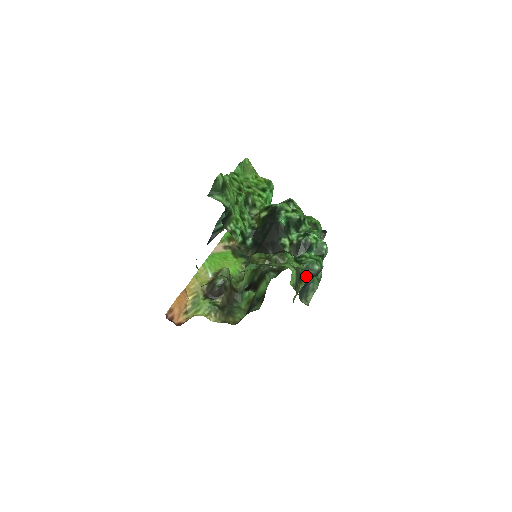
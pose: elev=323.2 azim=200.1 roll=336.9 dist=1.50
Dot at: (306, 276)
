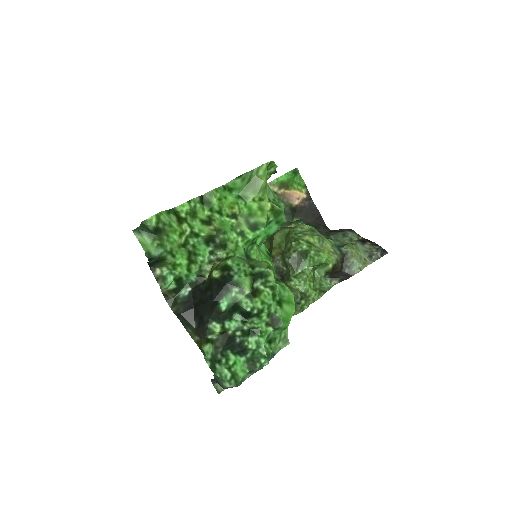
Dot at: (217, 379)
